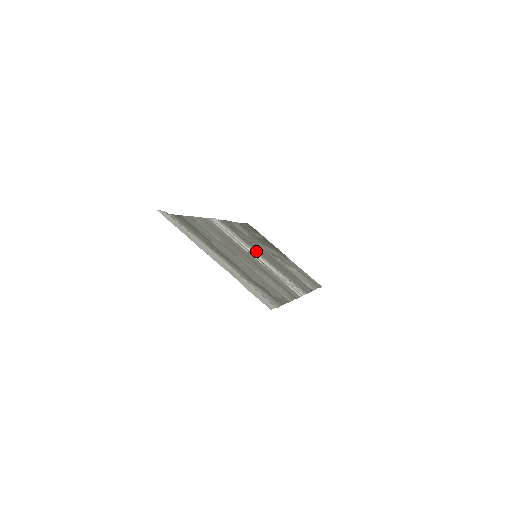
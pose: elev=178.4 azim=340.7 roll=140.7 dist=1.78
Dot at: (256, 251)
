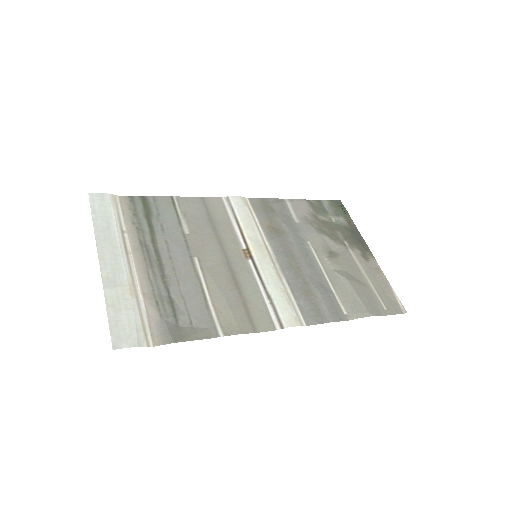
Dot at: (273, 247)
